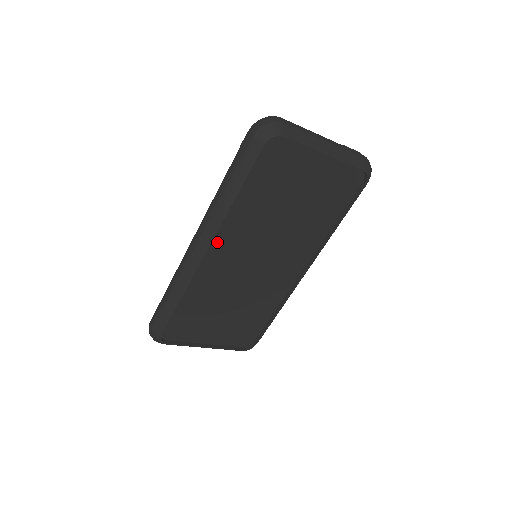
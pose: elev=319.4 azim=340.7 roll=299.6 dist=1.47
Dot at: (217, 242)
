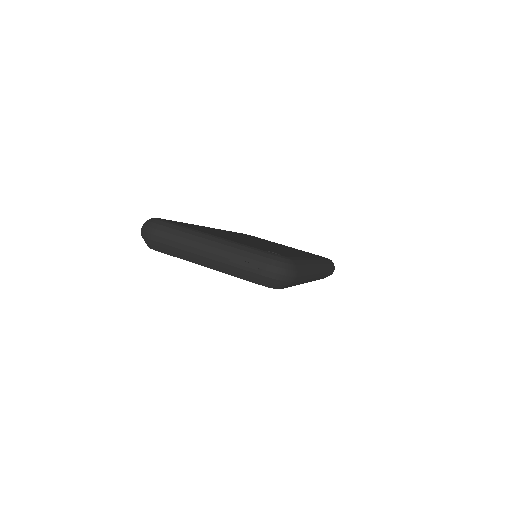
Dot at: occluded
